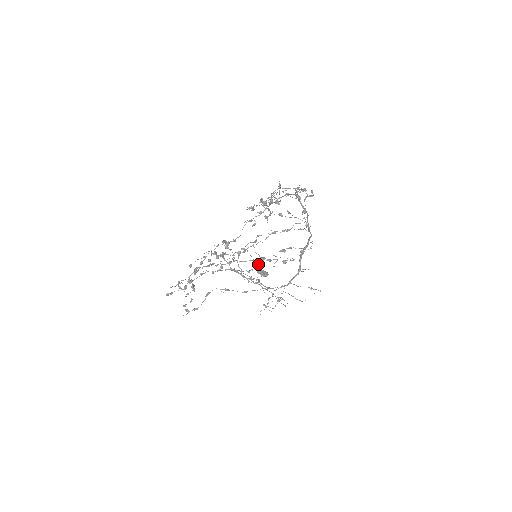
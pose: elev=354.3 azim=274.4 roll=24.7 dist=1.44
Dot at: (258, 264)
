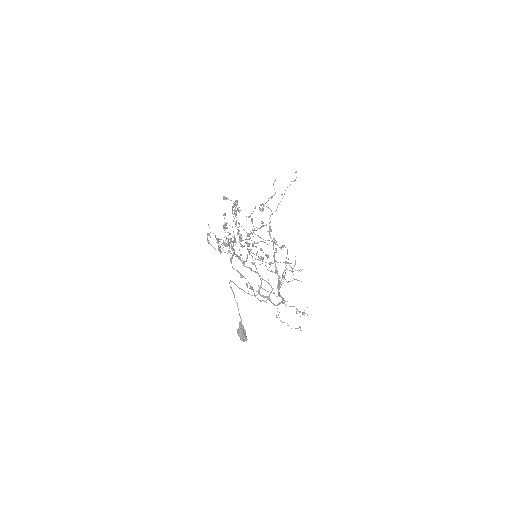
Dot at: (268, 240)
